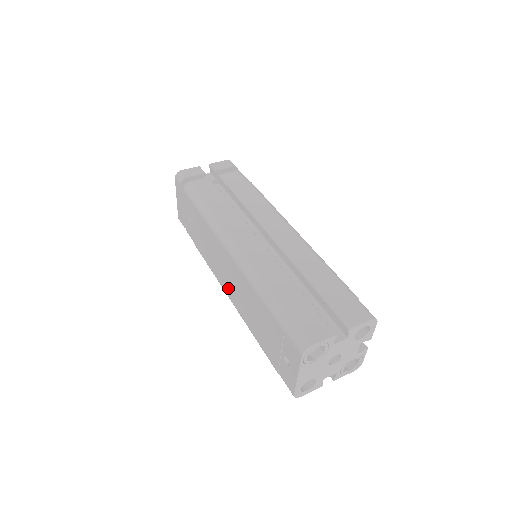
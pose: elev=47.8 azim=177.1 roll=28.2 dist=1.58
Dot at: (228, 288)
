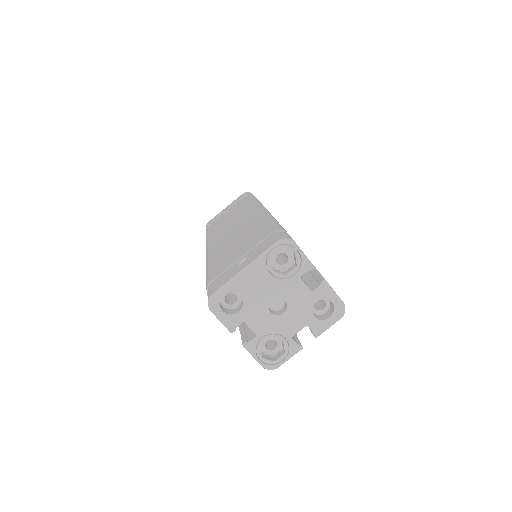
Dot at: (218, 241)
